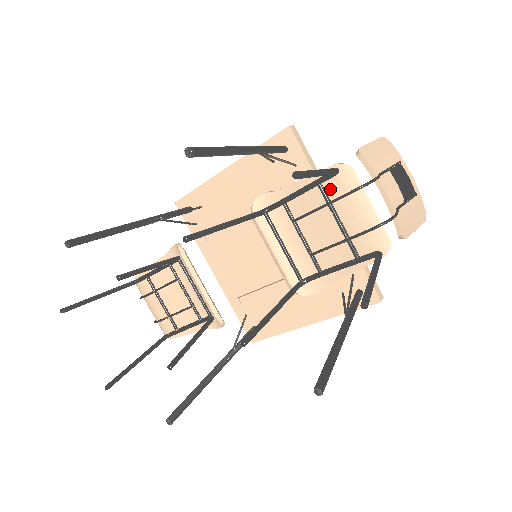
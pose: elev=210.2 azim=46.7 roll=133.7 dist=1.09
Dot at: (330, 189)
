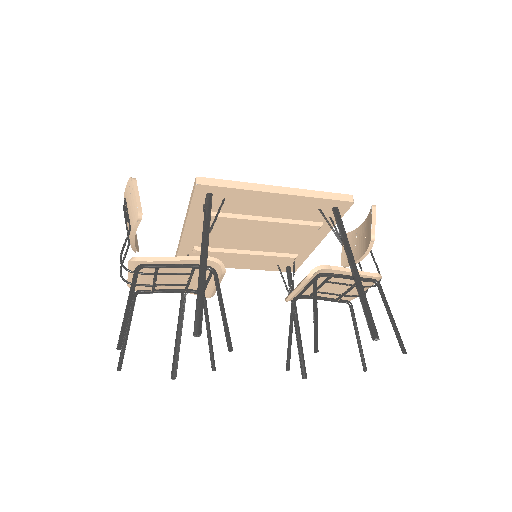
Dot at: (362, 281)
